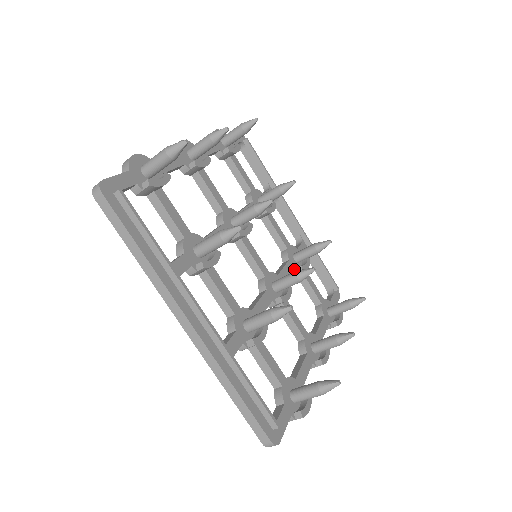
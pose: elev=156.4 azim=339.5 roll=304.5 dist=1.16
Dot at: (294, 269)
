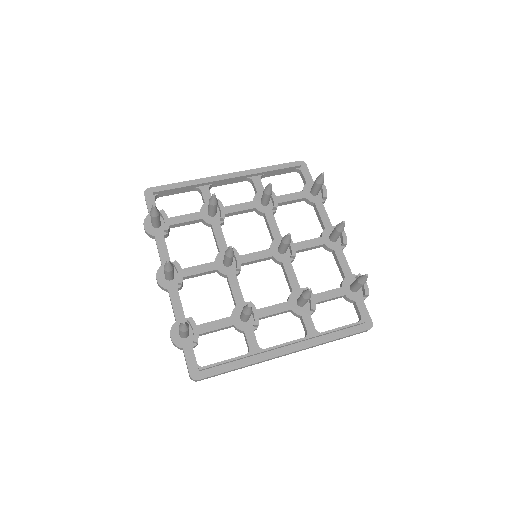
Dot at: (273, 213)
